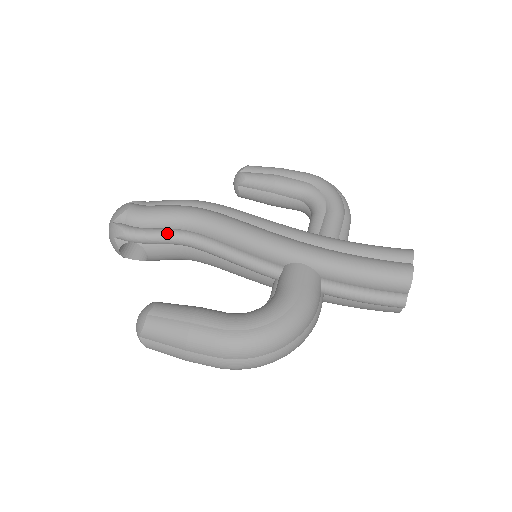
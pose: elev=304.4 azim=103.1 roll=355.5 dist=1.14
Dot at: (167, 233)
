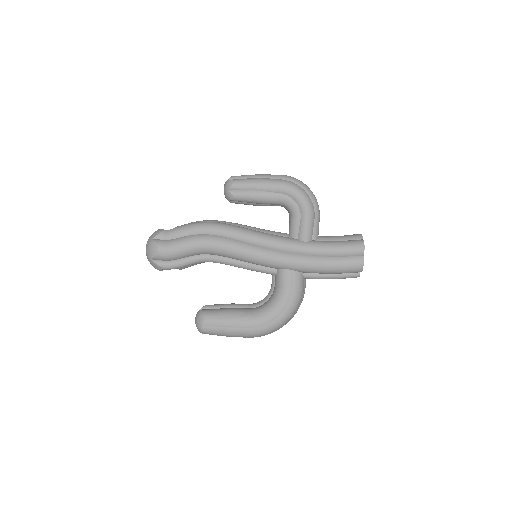
Dot at: (192, 261)
